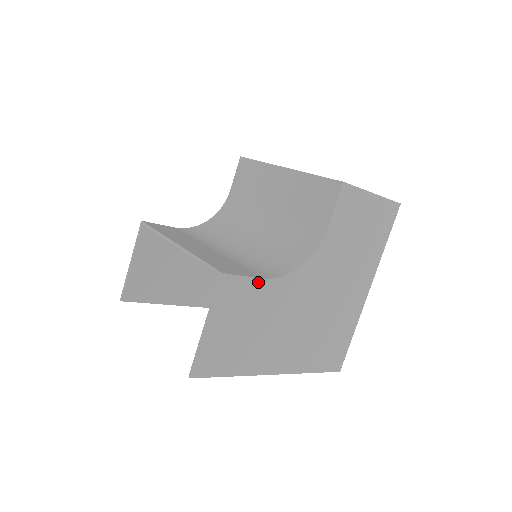
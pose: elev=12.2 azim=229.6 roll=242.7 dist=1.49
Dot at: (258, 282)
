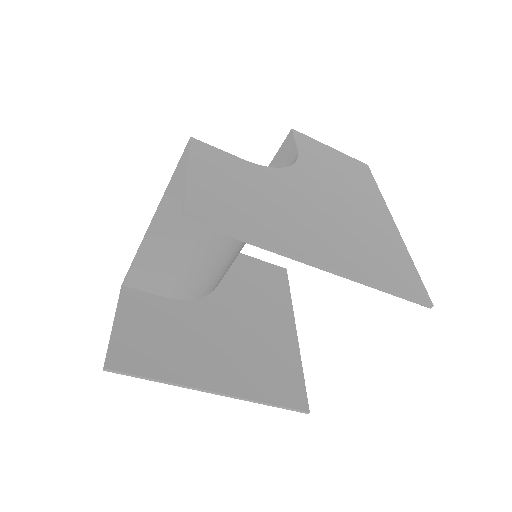
Dot at: (239, 160)
